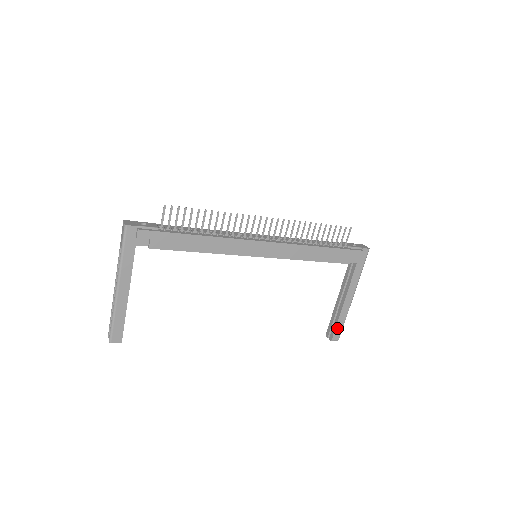
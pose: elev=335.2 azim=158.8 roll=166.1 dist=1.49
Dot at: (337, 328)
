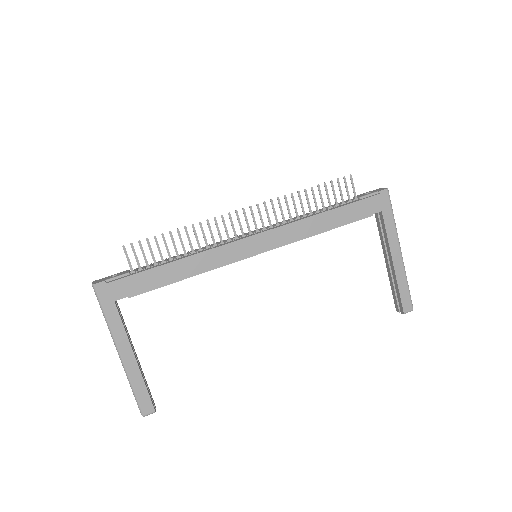
Dot at: (402, 296)
